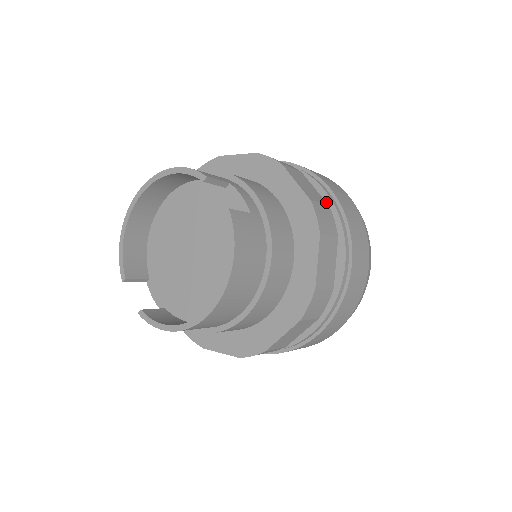
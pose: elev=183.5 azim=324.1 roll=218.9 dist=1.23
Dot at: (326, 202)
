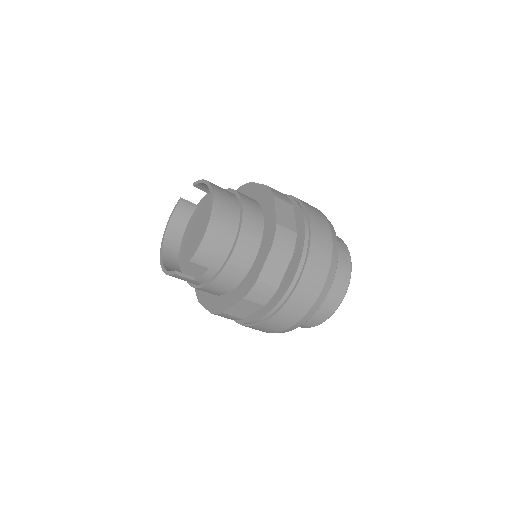
Dot at: occluded
